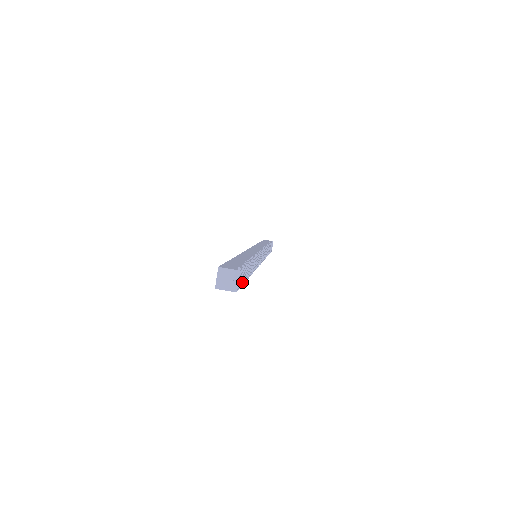
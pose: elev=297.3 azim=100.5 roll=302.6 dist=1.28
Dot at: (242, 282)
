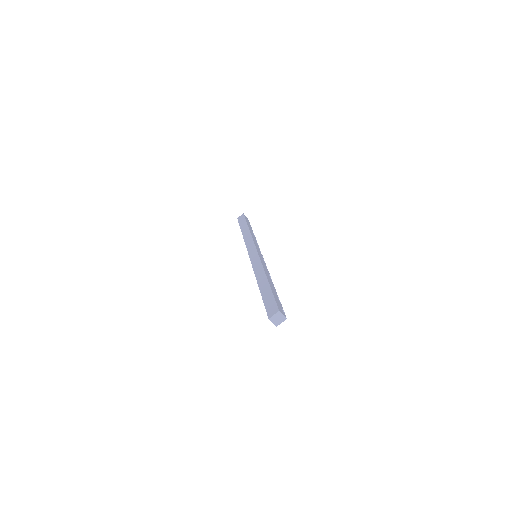
Dot at: occluded
